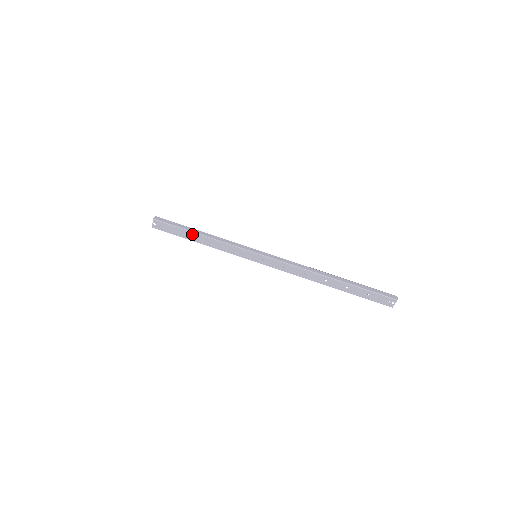
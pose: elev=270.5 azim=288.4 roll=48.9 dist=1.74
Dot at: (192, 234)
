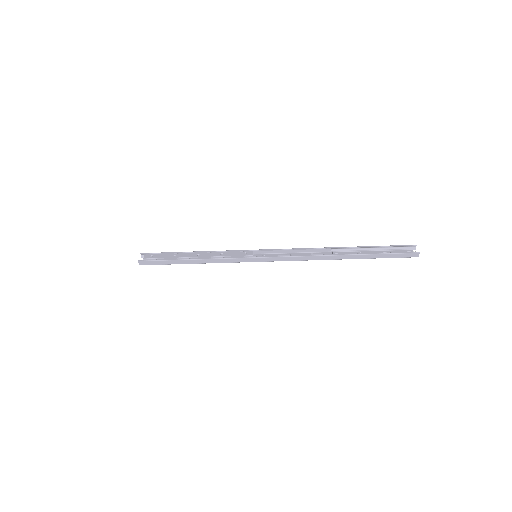
Dot at: (184, 262)
